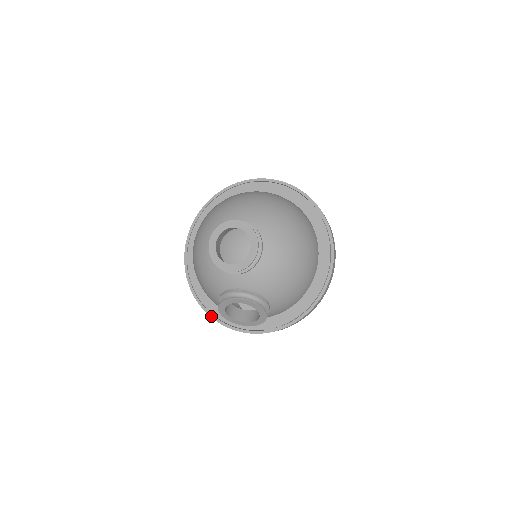
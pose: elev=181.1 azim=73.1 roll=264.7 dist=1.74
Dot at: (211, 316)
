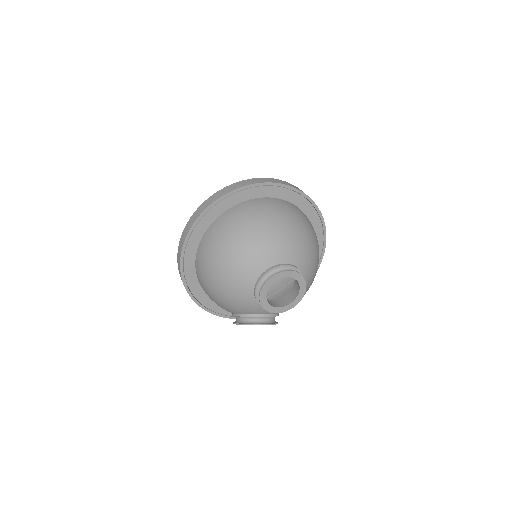
Dot at: (202, 308)
